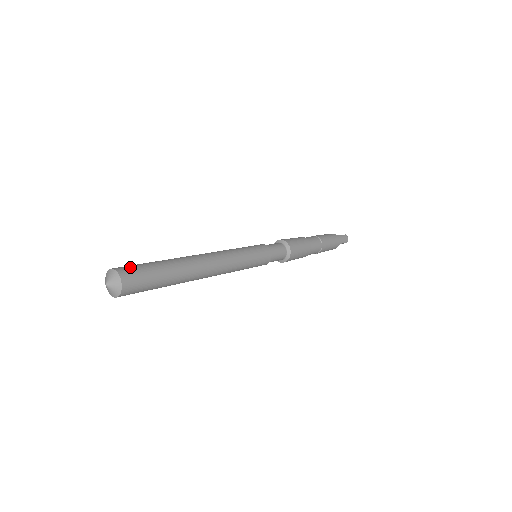
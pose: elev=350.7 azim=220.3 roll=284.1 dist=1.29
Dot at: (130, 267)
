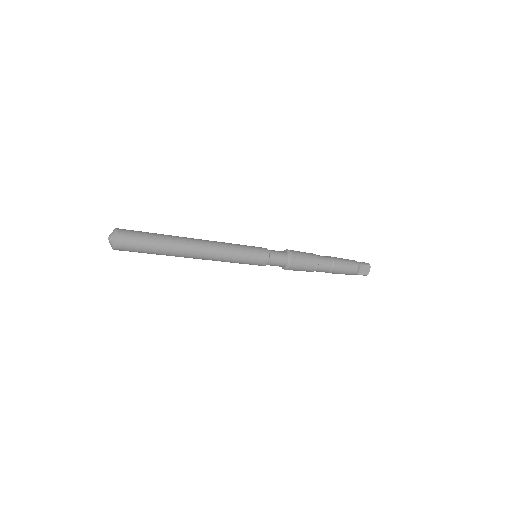
Dot at: occluded
